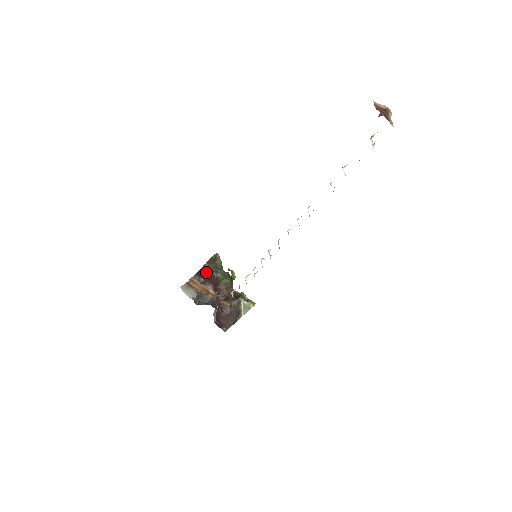
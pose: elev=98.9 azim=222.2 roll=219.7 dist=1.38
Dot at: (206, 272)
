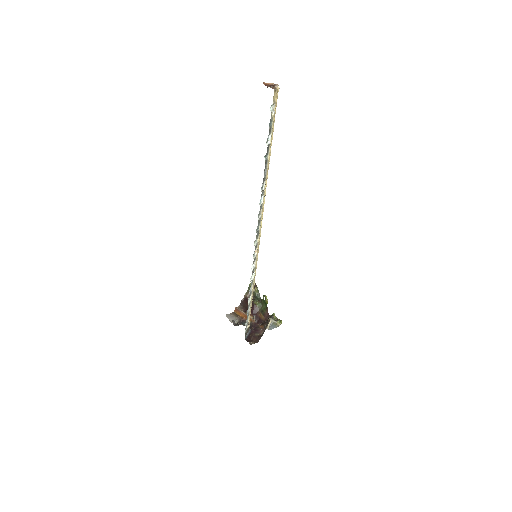
Dot at: (247, 301)
